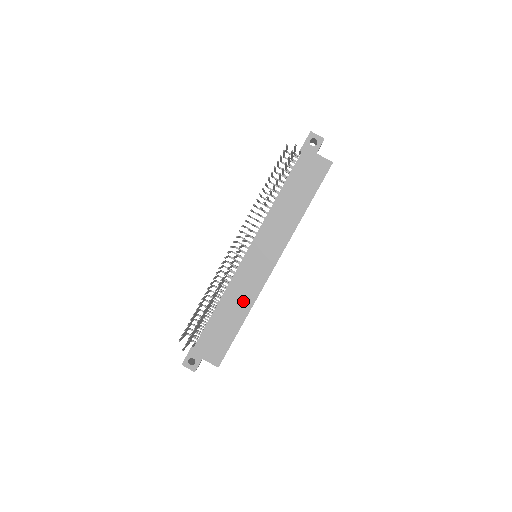
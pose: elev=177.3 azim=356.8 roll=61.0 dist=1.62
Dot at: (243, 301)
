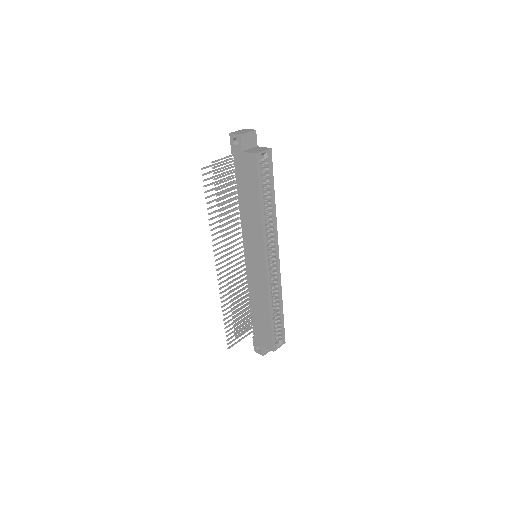
Dot at: (262, 297)
